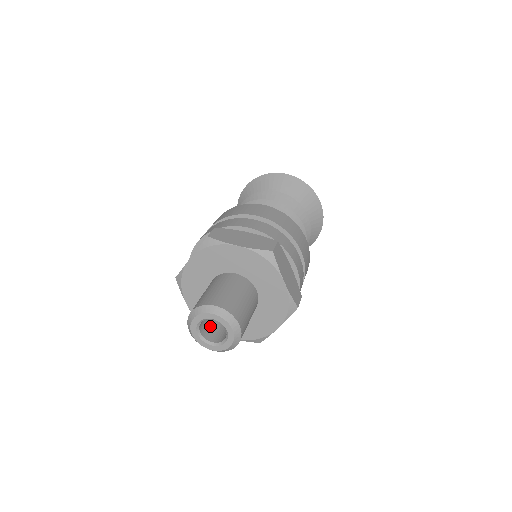
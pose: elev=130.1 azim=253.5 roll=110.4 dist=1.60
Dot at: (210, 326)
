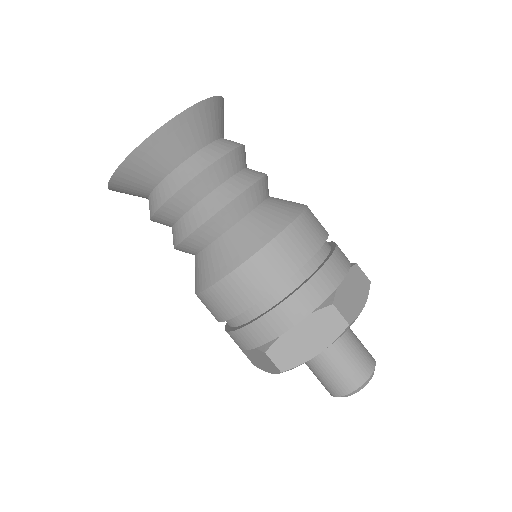
Dot at: occluded
